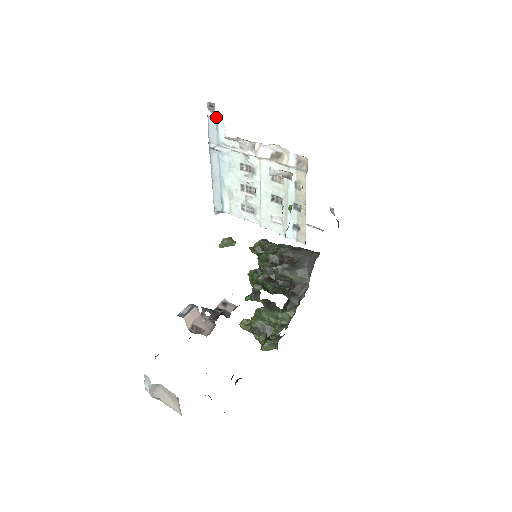
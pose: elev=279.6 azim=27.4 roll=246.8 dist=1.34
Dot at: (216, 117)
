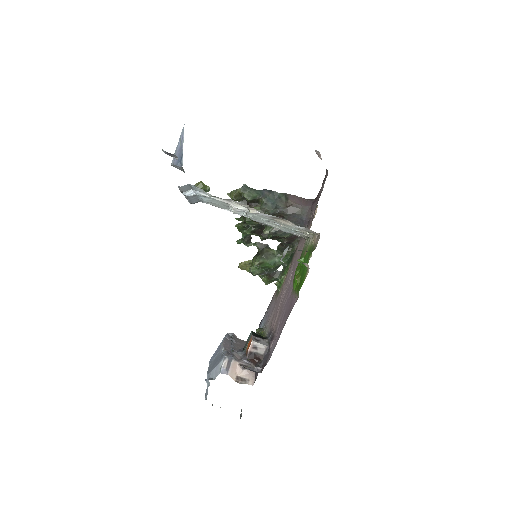
Dot at: occluded
